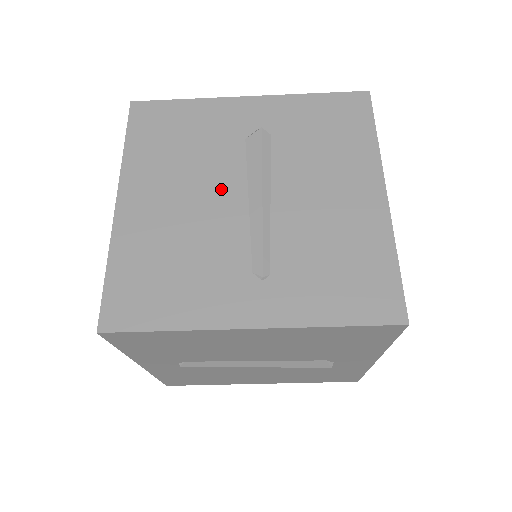
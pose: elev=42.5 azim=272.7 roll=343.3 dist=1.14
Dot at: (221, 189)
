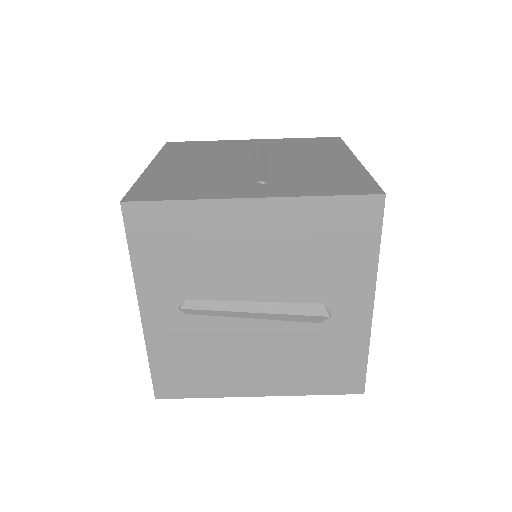
Dot at: (231, 161)
